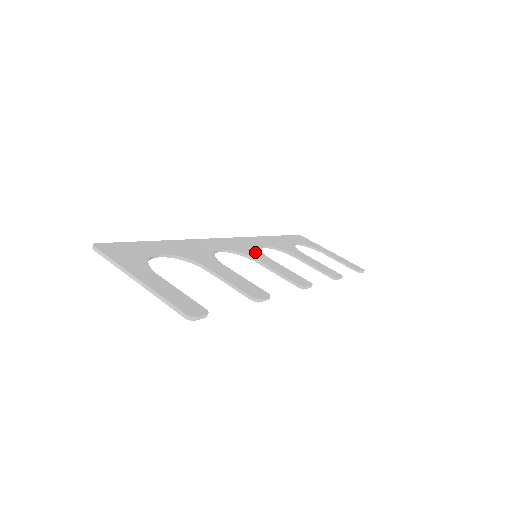
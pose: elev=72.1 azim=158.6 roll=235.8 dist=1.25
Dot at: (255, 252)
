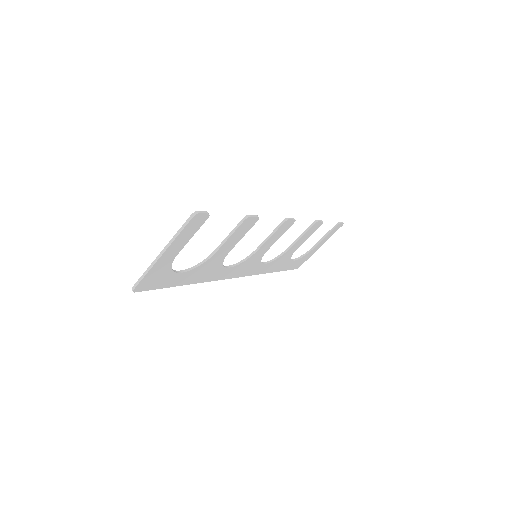
Dot at: (254, 258)
